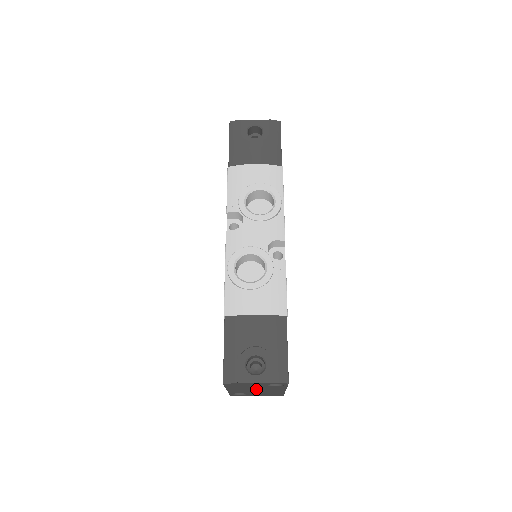
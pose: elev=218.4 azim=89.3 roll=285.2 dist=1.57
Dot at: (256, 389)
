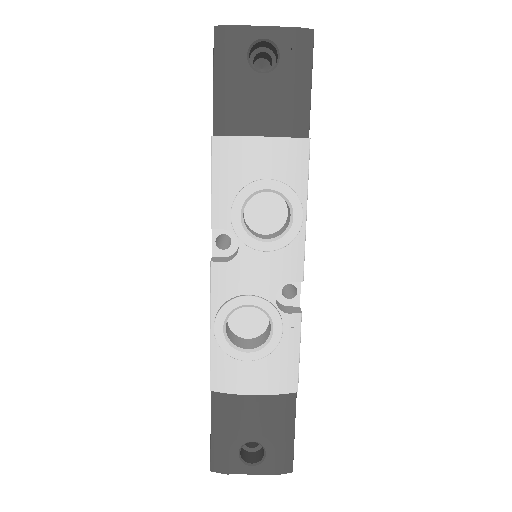
Dot at: occluded
